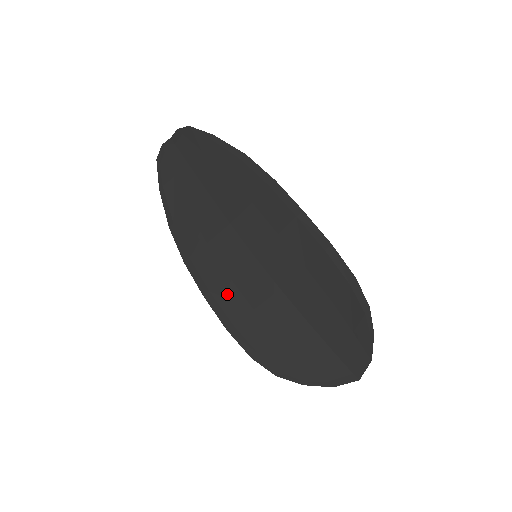
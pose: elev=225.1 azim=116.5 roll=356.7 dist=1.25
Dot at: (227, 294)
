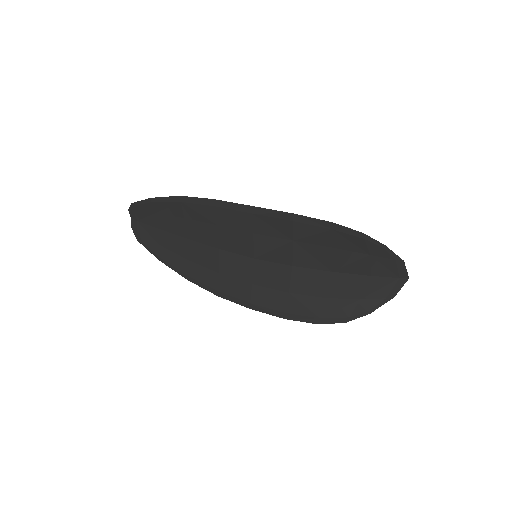
Dot at: (262, 296)
